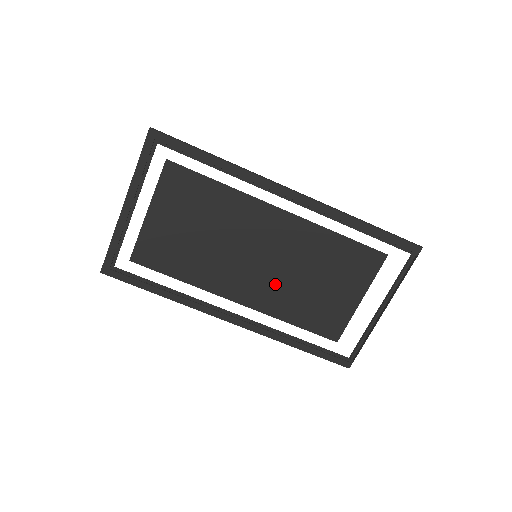
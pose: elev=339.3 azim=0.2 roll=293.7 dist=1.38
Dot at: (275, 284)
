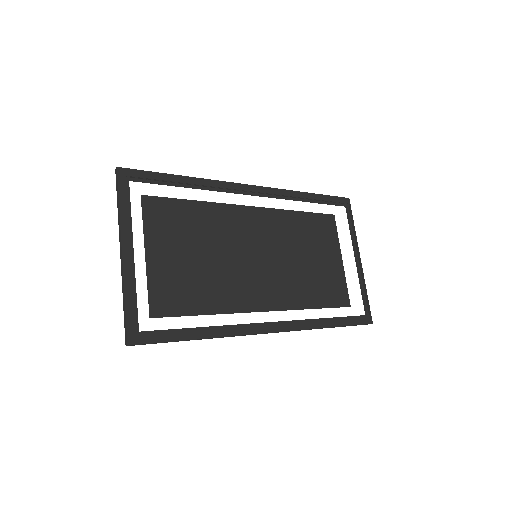
Dot at: (283, 276)
